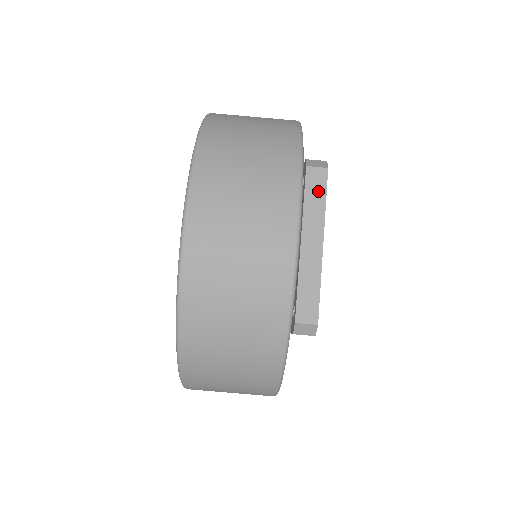
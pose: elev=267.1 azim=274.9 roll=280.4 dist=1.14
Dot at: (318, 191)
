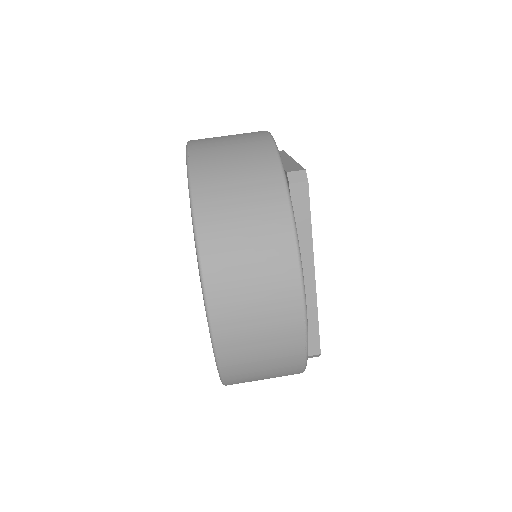
Dot at: (280, 154)
